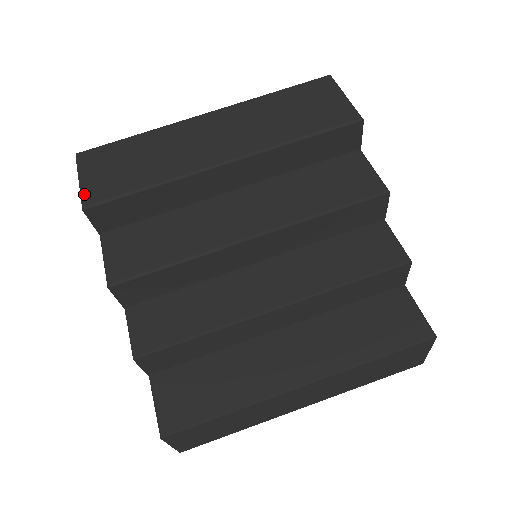
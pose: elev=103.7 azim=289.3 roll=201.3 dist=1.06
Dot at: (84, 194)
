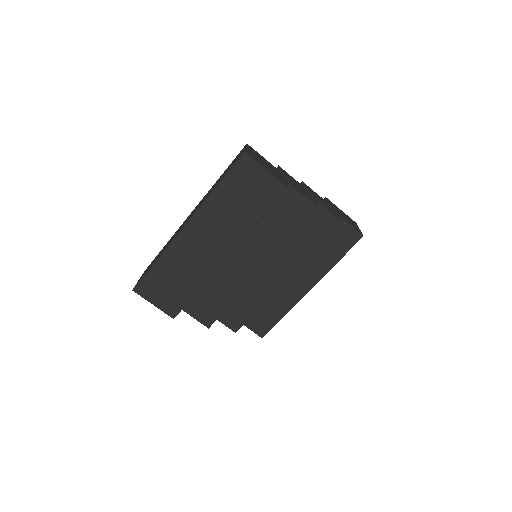
Dot at: (166, 312)
